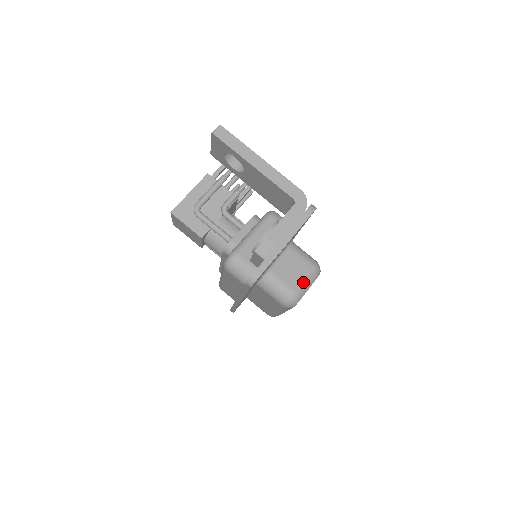
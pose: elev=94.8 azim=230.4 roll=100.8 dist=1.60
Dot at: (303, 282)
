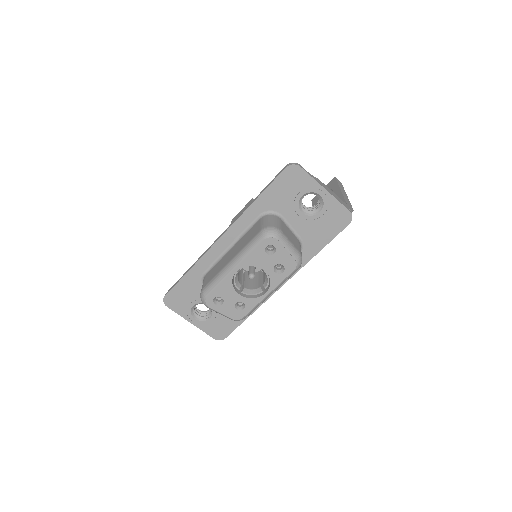
Dot at: (289, 241)
